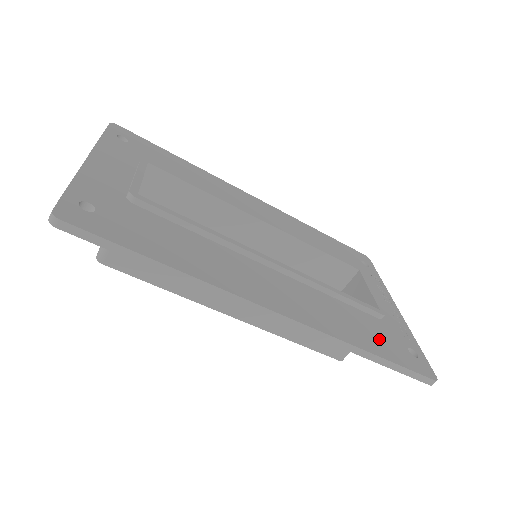
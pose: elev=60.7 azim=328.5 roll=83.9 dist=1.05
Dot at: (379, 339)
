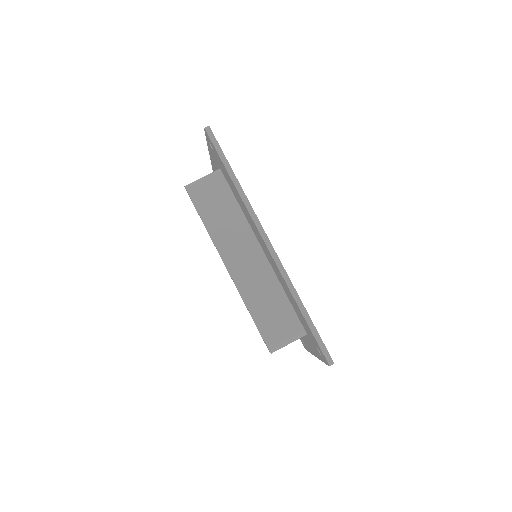
Dot at: occluded
